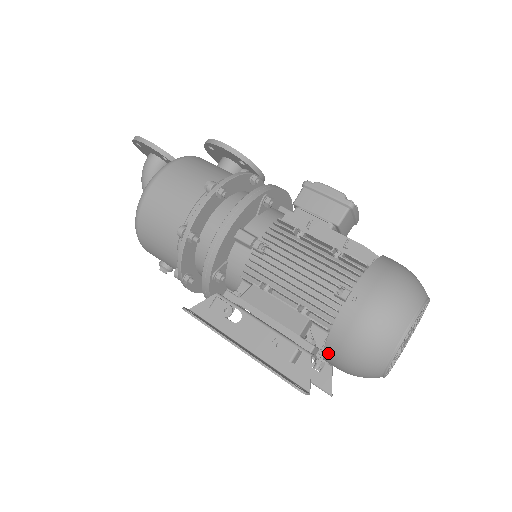
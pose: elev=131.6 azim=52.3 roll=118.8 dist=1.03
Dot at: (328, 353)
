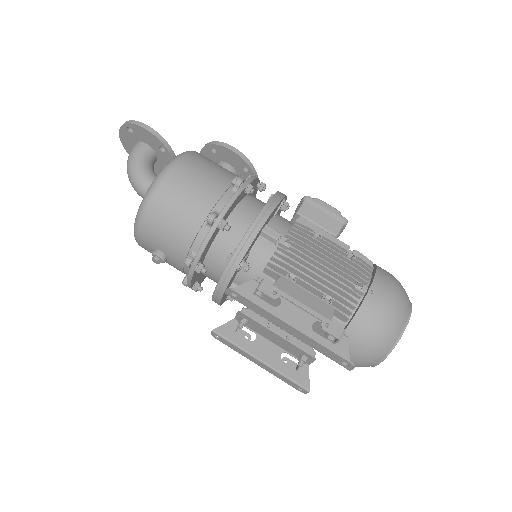
Dot at: occluded
